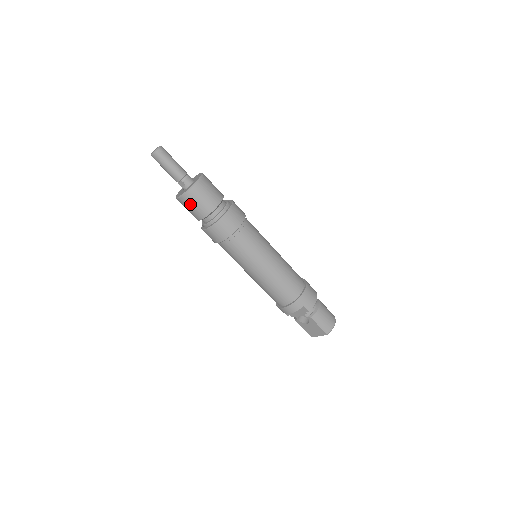
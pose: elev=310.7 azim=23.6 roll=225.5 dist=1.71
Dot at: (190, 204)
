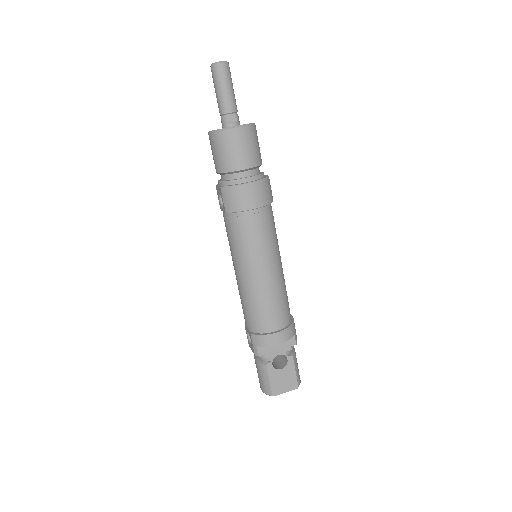
Dot at: (244, 142)
